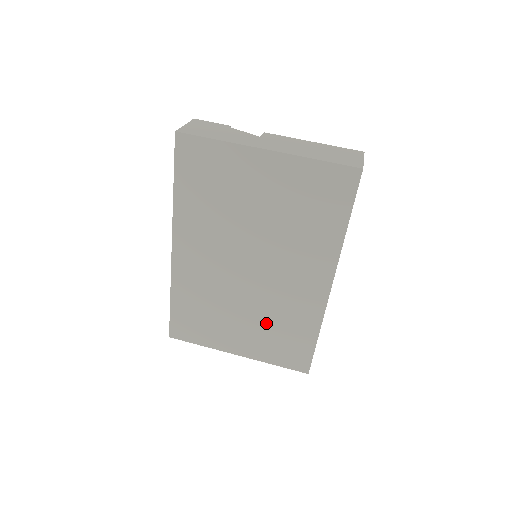
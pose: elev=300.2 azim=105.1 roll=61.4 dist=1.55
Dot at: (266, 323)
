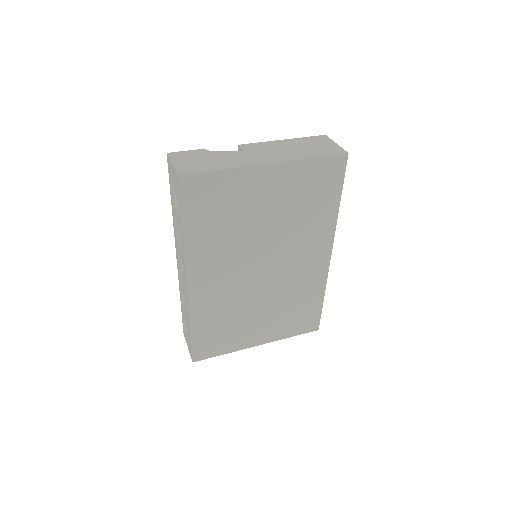
Dot at: (281, 307)
